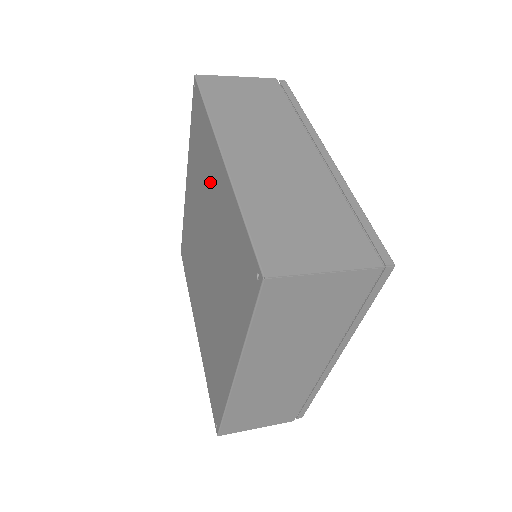
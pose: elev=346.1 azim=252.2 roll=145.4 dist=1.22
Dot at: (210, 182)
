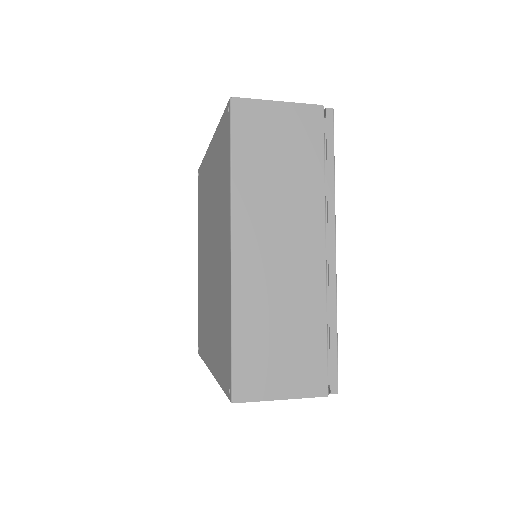
Dot at: (207, 186)
